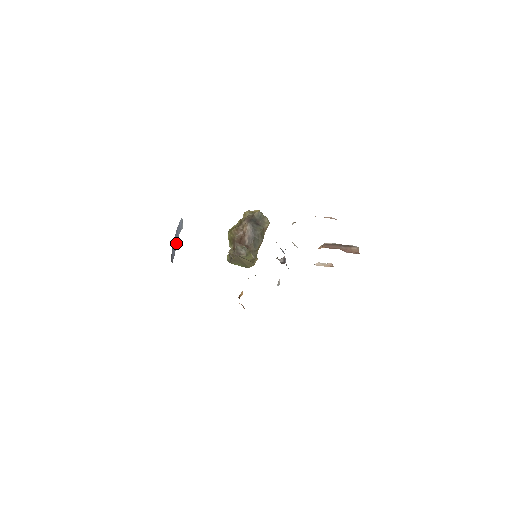
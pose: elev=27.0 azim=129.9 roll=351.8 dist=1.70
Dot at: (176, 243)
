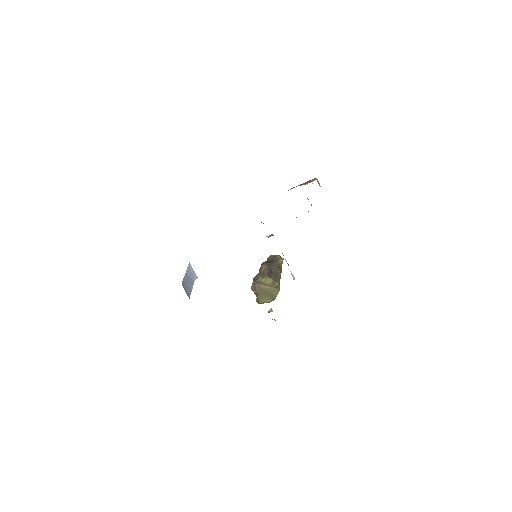
Dot at: (191, 284)
